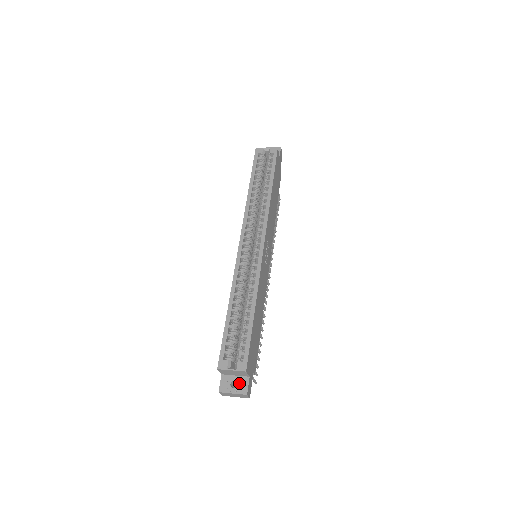
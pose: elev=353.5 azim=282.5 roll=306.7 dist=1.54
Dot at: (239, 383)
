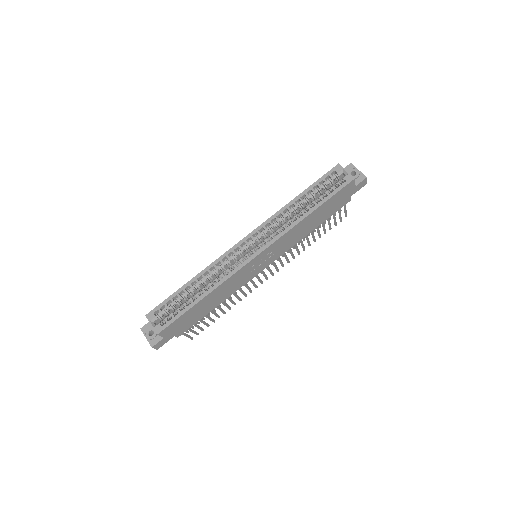
Dot at: (154, 336)
